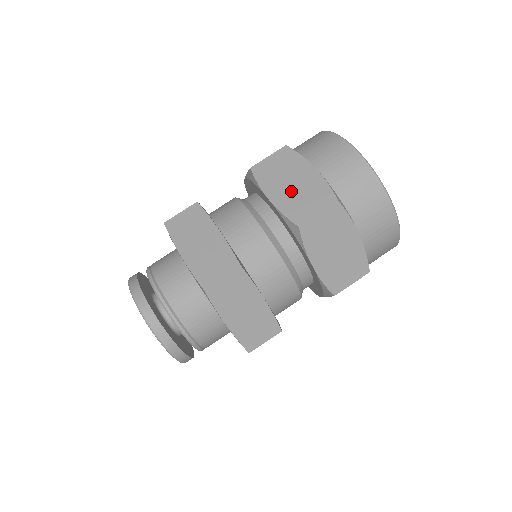
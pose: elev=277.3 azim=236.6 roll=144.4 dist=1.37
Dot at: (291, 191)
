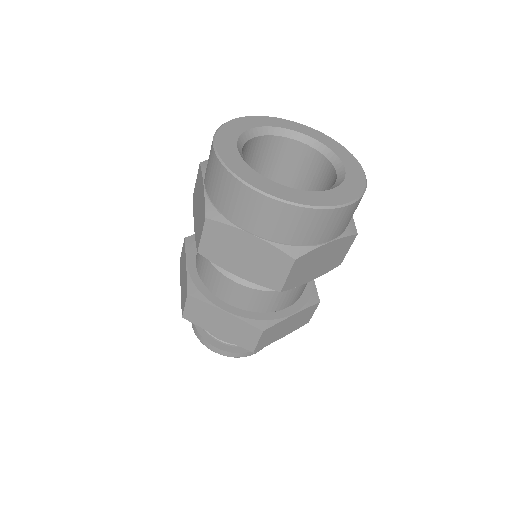
Dot at: (249, 264)
